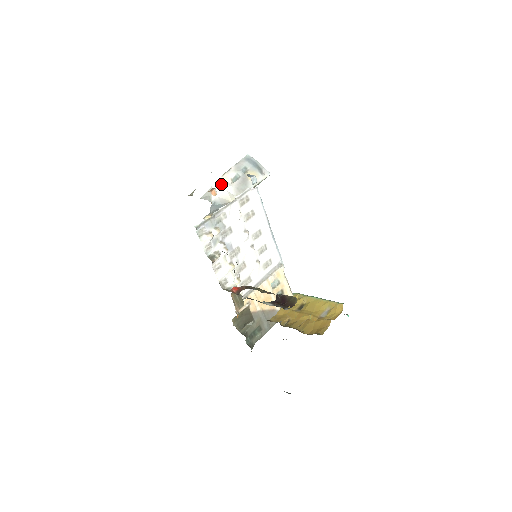
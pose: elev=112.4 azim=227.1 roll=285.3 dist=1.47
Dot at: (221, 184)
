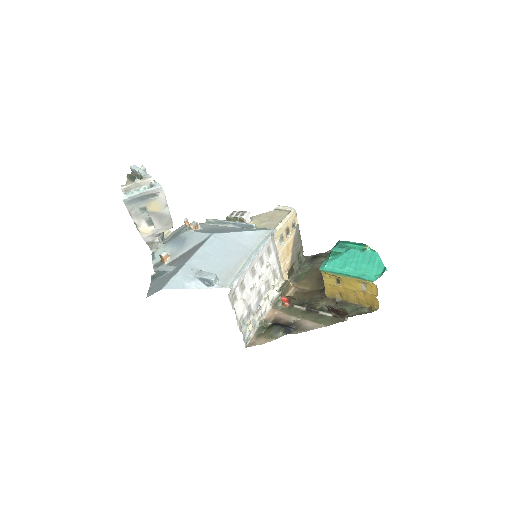
Dot at: (149, 236)
